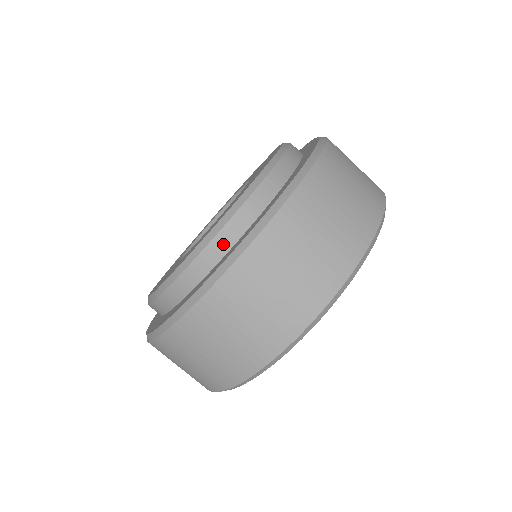
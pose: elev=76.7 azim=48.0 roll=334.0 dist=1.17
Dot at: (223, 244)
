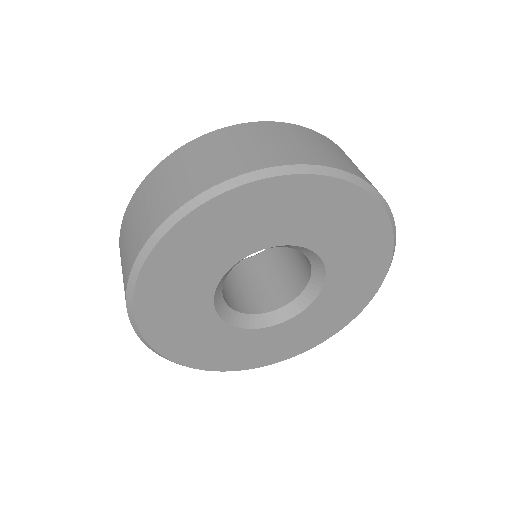
Dot at: occluded
